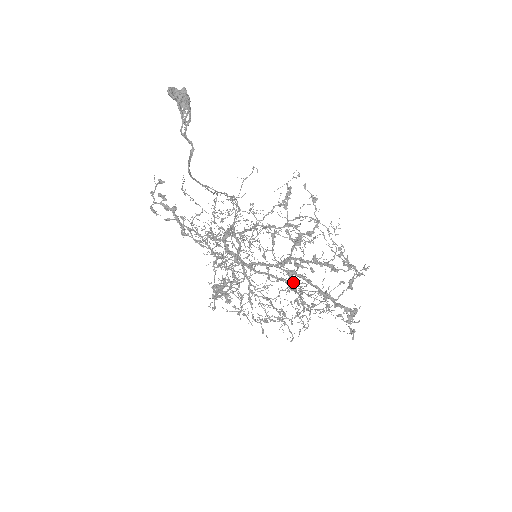
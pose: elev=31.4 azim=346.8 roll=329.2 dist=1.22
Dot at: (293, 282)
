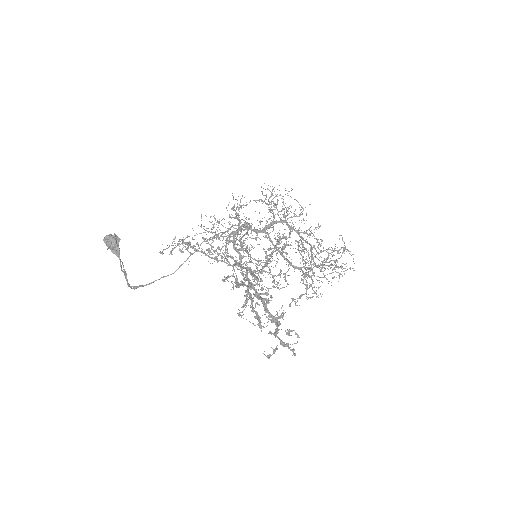
Dot at: occluded
